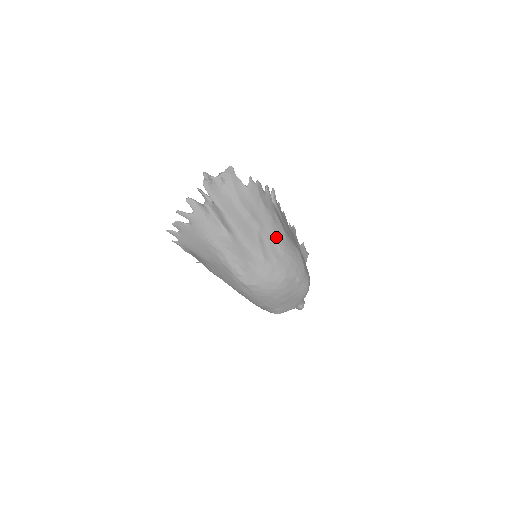
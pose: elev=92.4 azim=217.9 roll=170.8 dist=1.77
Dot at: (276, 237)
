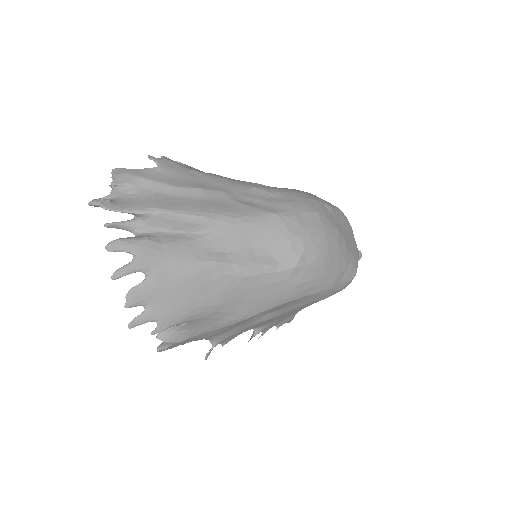
Dot at: (253, 189)
